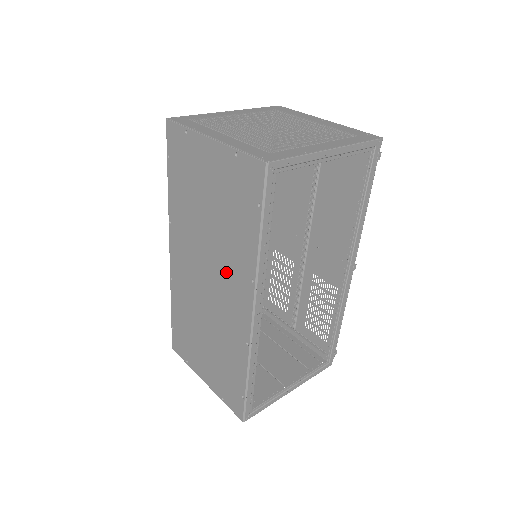
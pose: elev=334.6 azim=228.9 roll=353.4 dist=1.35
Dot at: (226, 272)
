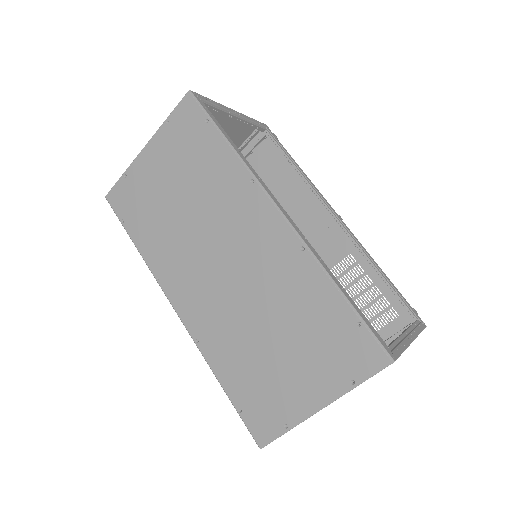
Dot at: (230, 220)
